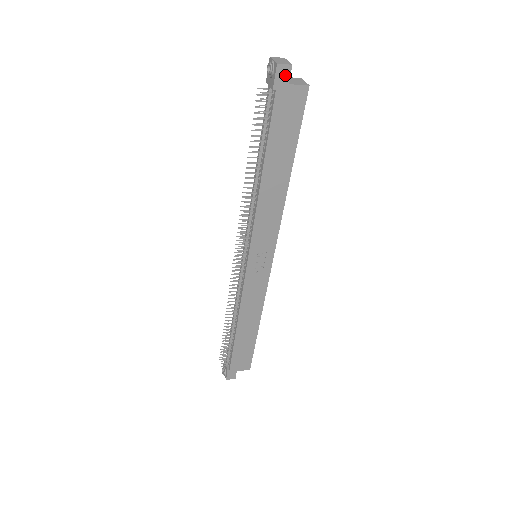
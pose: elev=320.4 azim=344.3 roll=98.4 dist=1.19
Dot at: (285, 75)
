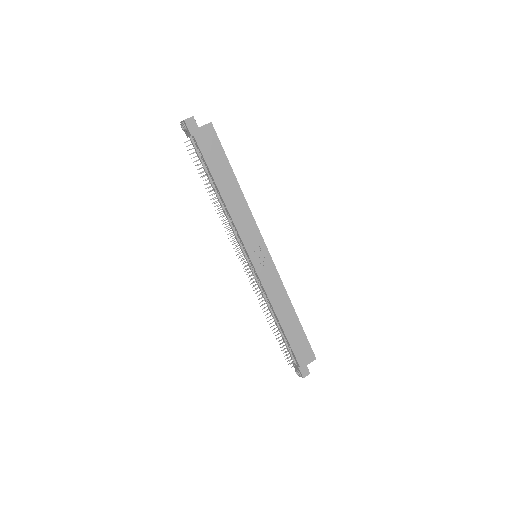
Dot at: (193, 124)
